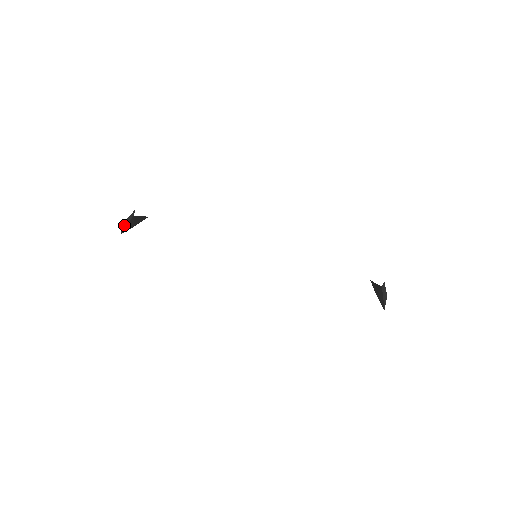
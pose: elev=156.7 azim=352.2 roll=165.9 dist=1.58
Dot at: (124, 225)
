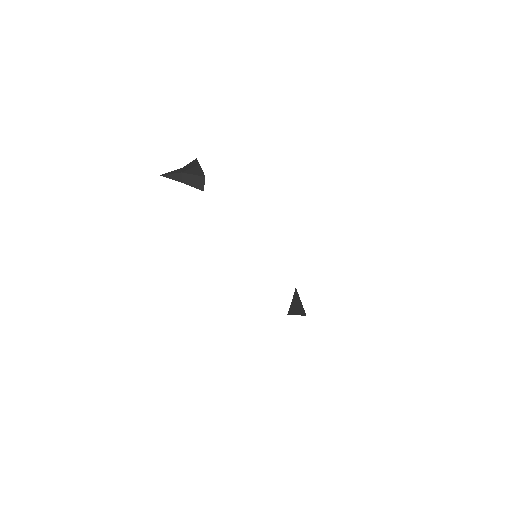
Dot at: (176, 175)
